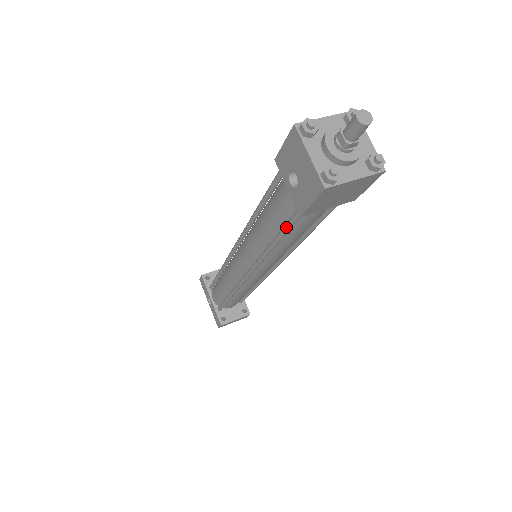
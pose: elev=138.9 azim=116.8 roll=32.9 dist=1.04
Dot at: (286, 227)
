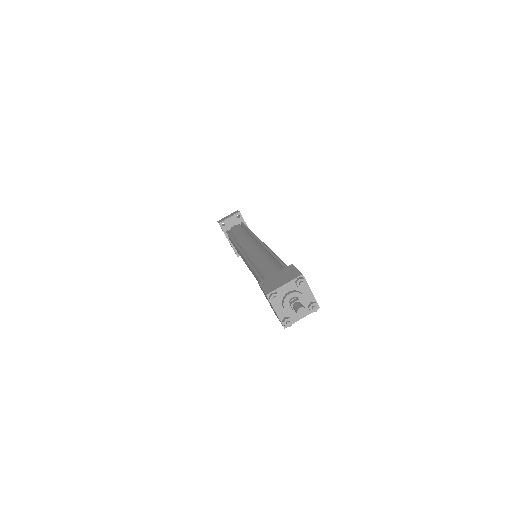
Dot at: occluded
